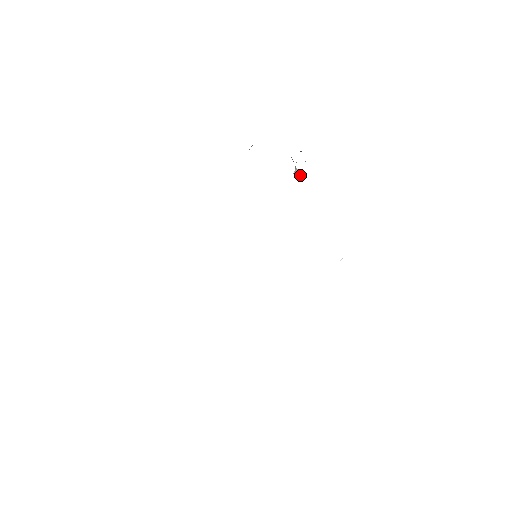
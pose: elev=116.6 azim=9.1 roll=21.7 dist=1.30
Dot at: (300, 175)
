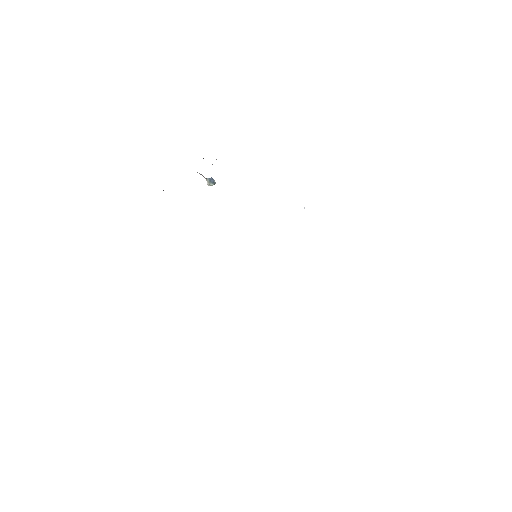
Dot at: (213, 182)
